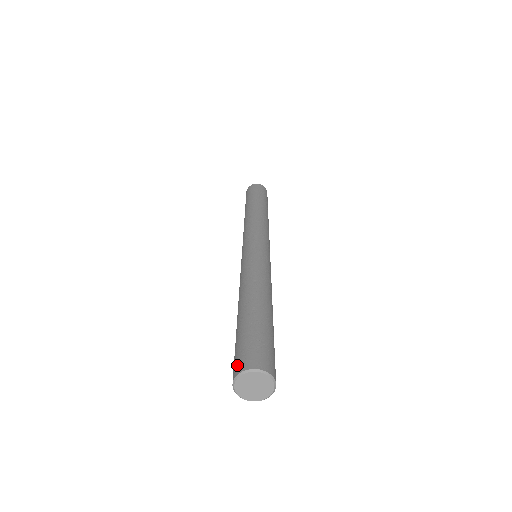
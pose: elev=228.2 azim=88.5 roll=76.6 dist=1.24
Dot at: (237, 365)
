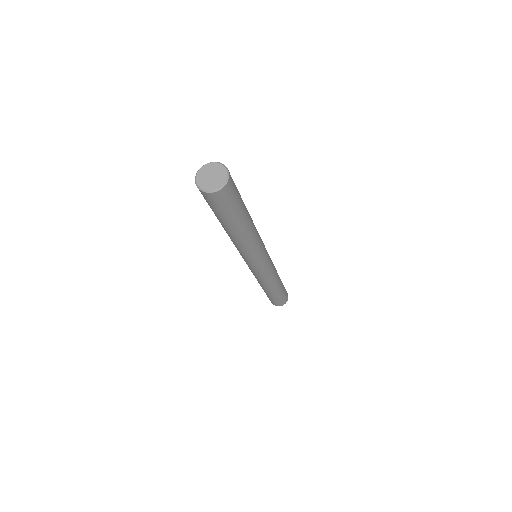
Dot at: occluded
